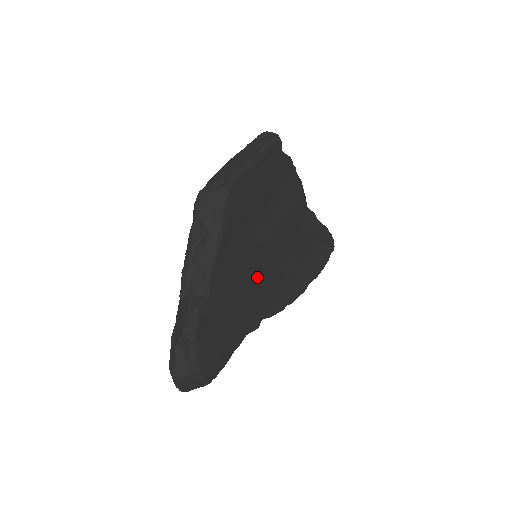
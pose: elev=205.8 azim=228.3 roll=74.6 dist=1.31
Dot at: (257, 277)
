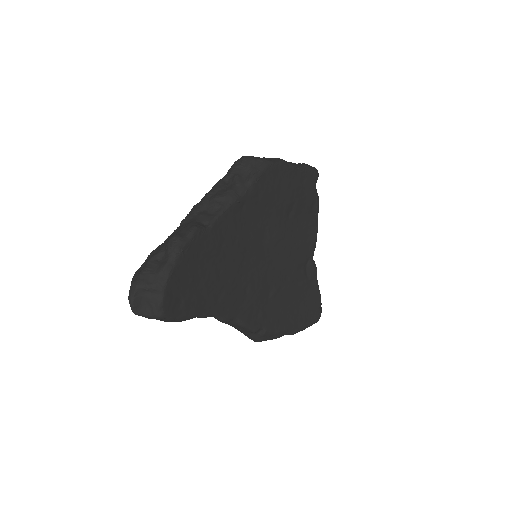
Dot at: (250, 269)
